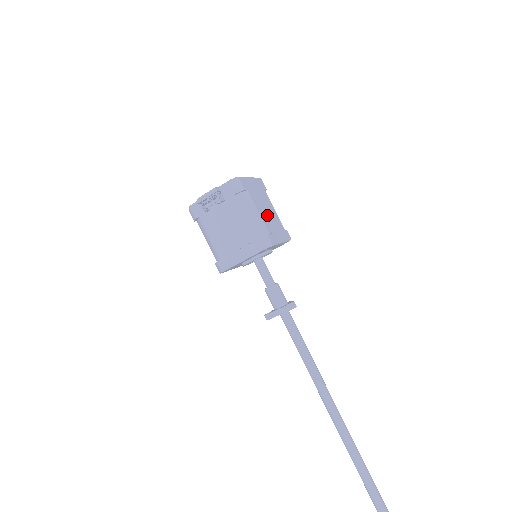
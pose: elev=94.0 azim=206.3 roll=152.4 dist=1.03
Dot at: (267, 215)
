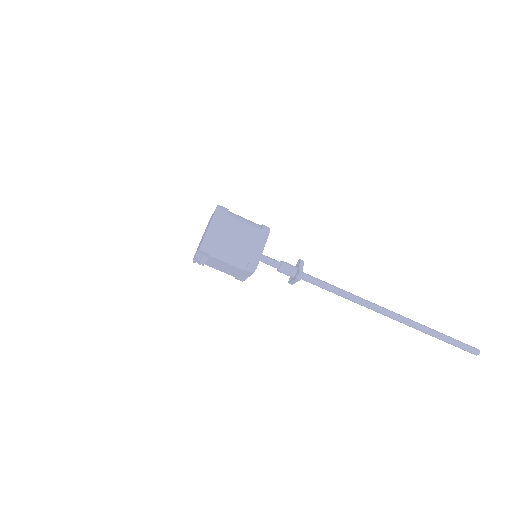
Dot at: (240, 242)
